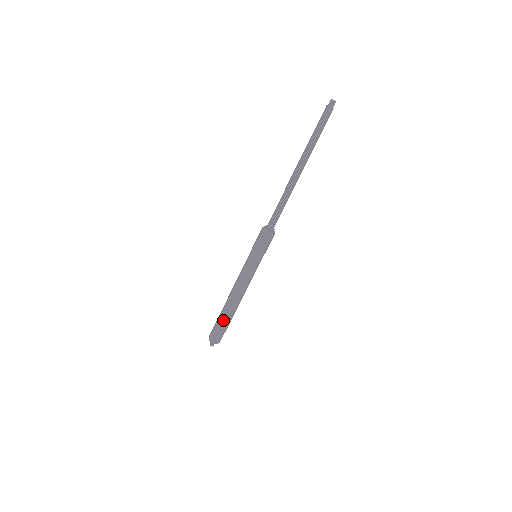
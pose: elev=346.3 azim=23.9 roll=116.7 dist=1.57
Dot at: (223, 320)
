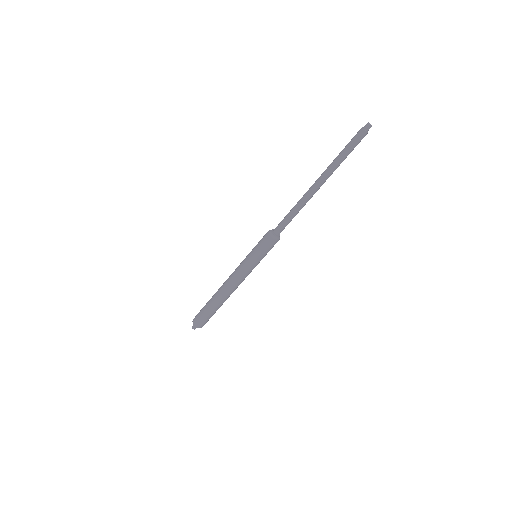
Dot at: (210, 309)
